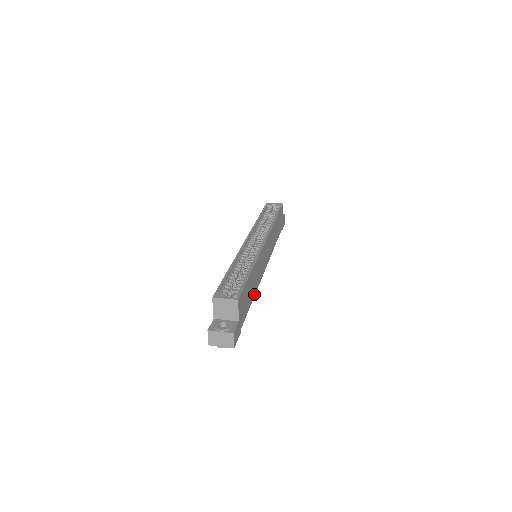
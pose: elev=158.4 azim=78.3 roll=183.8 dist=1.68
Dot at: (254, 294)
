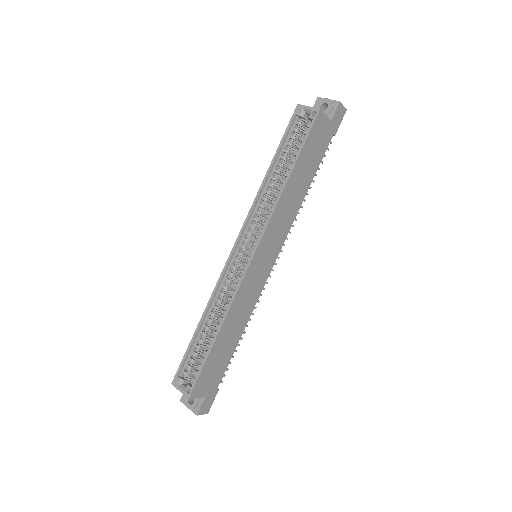
Dot at: (242, 329)
